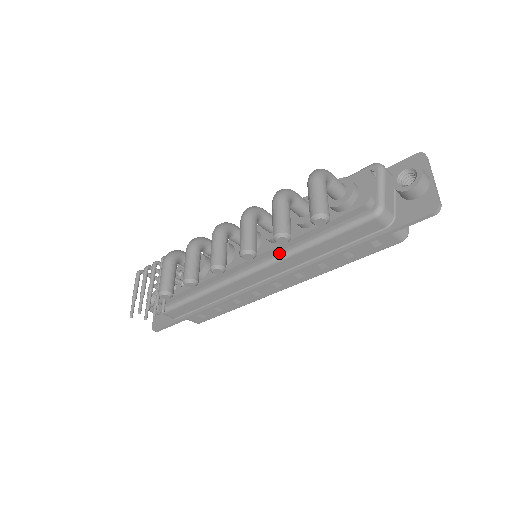
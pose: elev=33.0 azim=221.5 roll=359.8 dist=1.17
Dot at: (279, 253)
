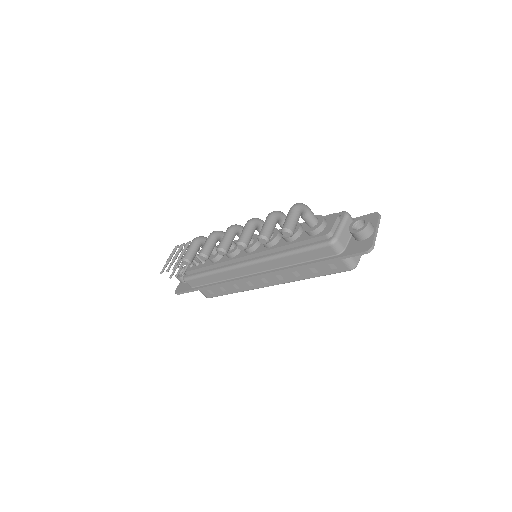
Dot at: (268, 255)
